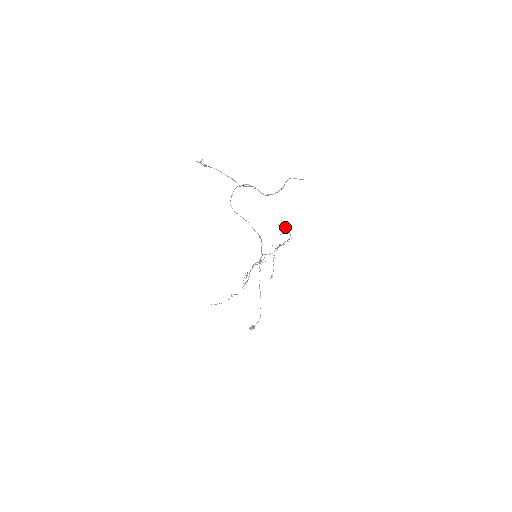
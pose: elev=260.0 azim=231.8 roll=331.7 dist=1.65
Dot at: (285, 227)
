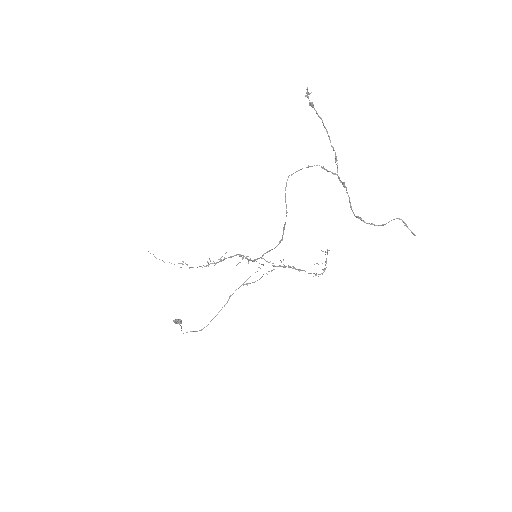
Dot at: occluded
